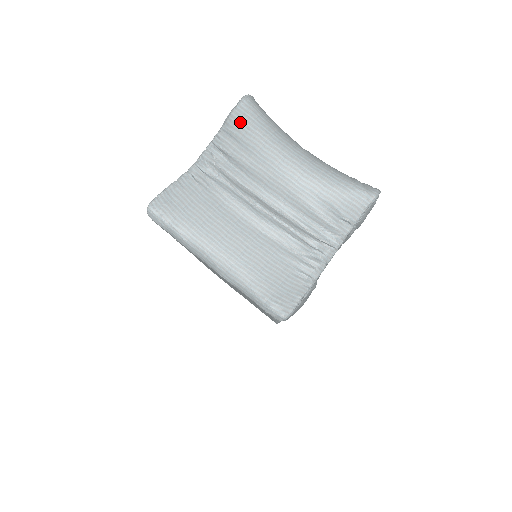
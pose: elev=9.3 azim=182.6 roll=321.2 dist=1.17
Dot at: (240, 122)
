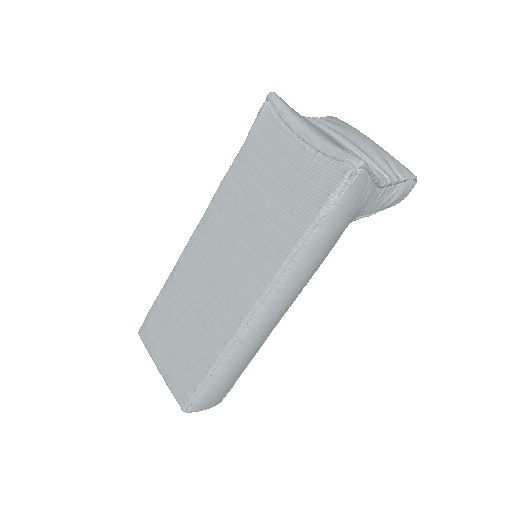
Dot at: (335, 118)
